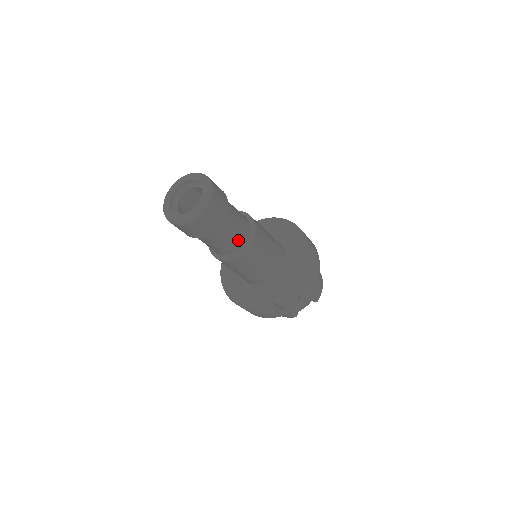
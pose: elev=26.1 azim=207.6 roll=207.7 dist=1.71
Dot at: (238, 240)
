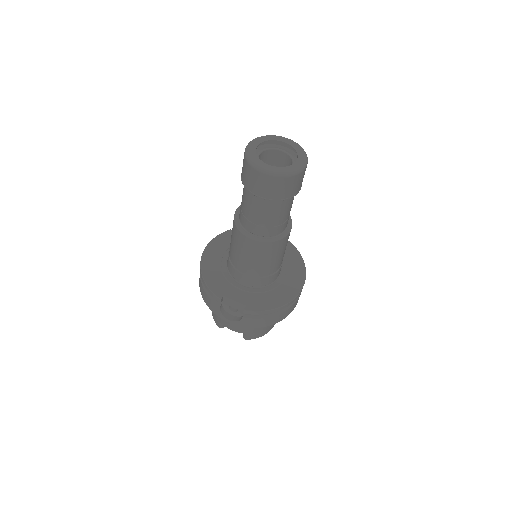
Dot at: (263, 227)
